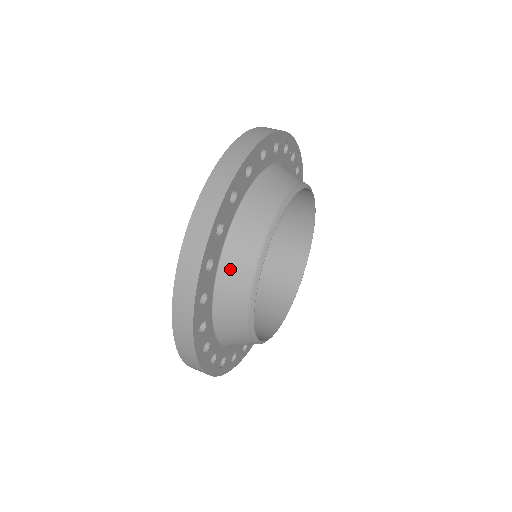
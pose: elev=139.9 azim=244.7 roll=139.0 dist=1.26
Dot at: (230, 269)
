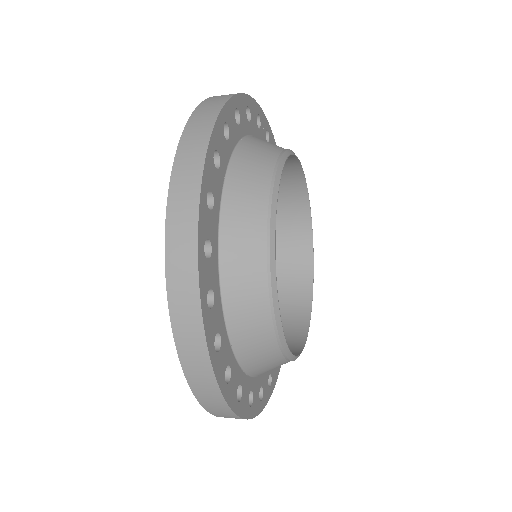
Dot at: (235, 254)
